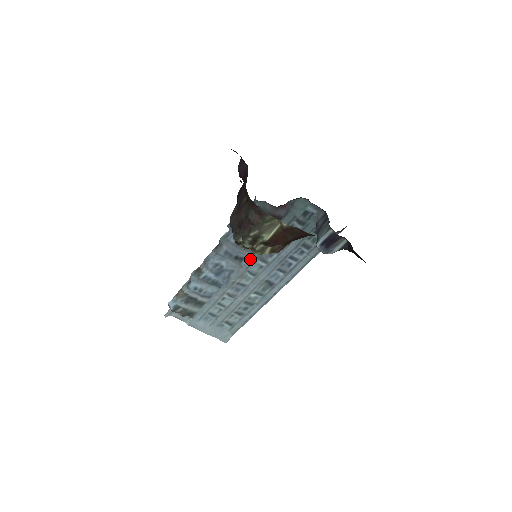
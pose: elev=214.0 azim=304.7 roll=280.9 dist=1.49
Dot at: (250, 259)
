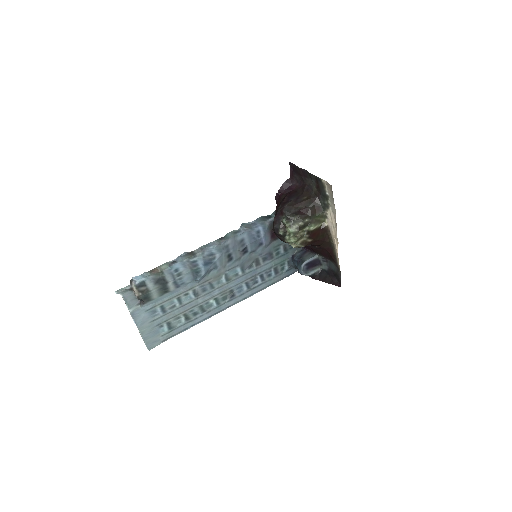
Dot at: (235, 263)
